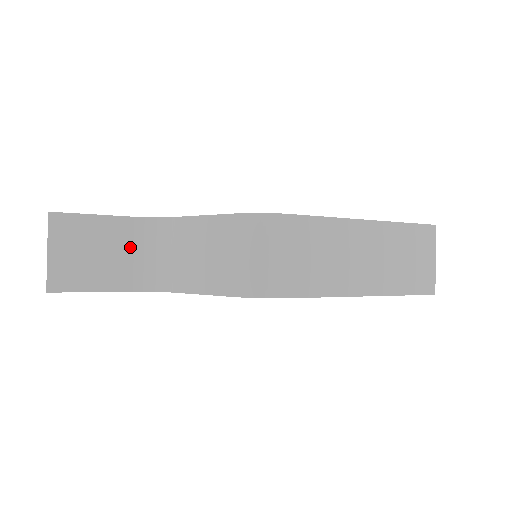
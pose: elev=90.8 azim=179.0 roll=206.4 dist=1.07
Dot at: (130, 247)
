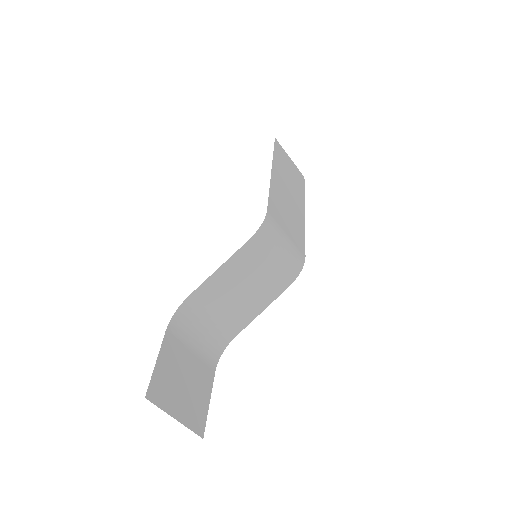
Dot at: (187, 348)
